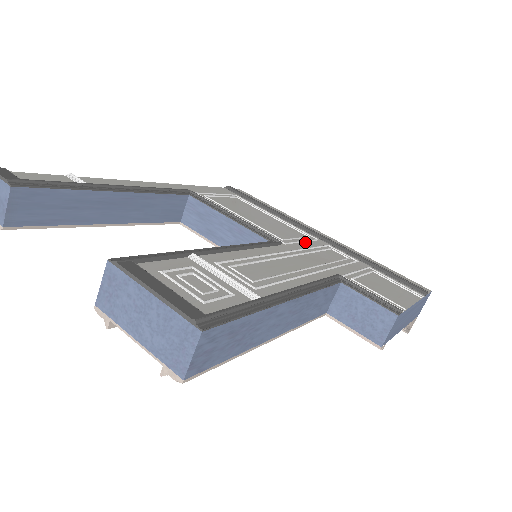
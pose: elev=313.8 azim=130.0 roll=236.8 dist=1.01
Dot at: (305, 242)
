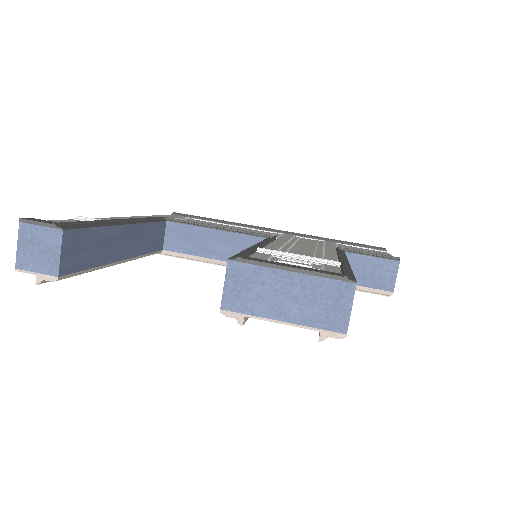
Dot at: (281, 236)
